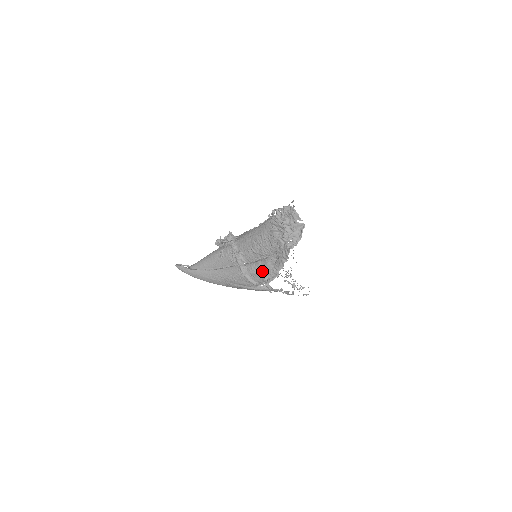
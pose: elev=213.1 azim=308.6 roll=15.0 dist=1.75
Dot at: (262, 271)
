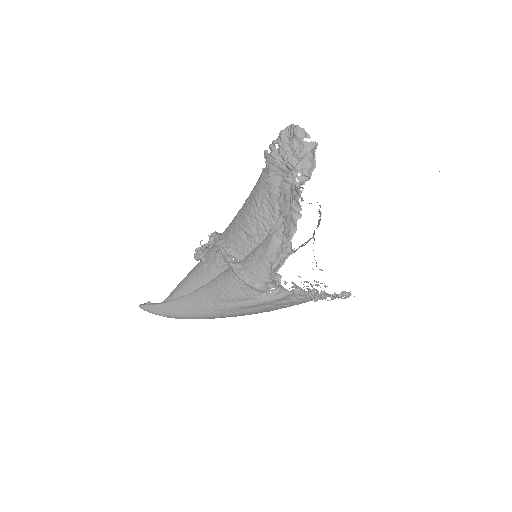
Dot at: (265, 257)
